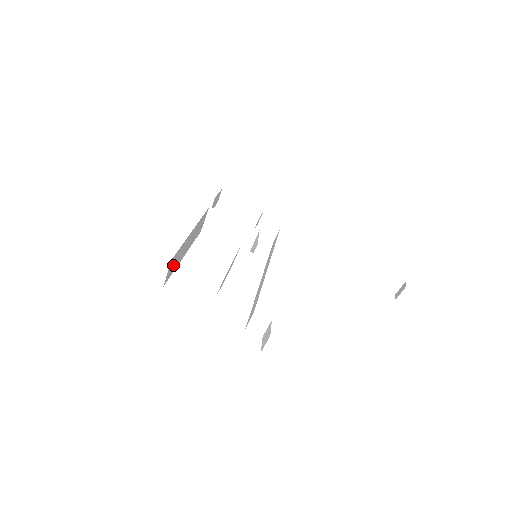
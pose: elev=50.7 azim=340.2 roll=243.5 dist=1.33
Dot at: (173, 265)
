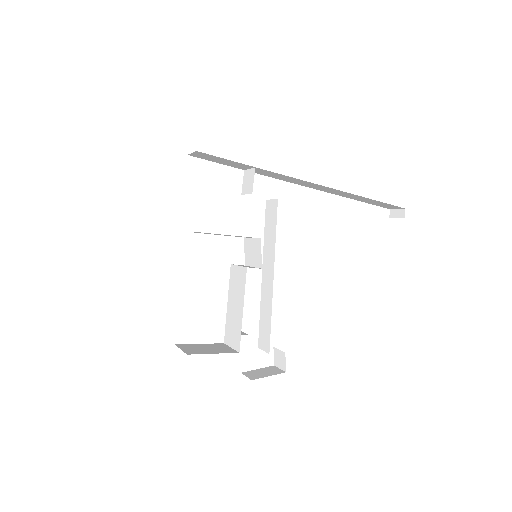
Dot at: occluded
